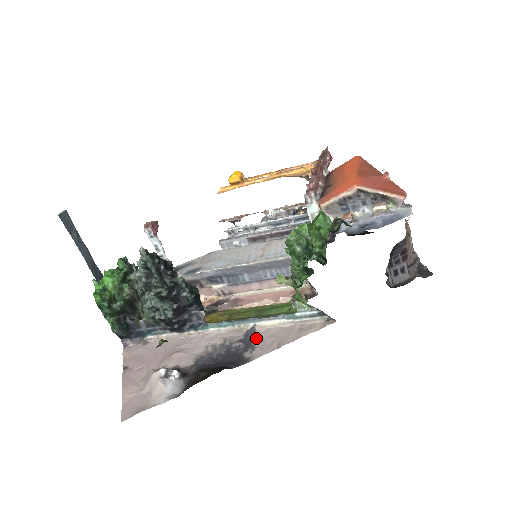
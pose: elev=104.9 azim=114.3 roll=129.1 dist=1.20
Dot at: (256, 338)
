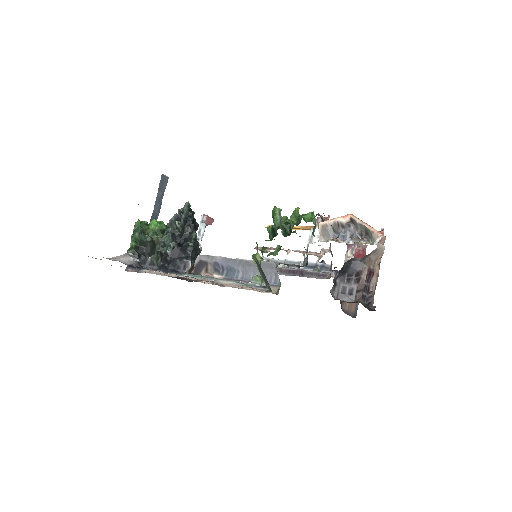
Dot at: occluded
